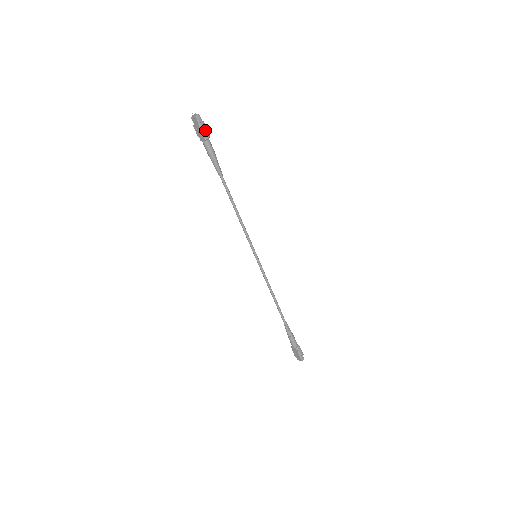
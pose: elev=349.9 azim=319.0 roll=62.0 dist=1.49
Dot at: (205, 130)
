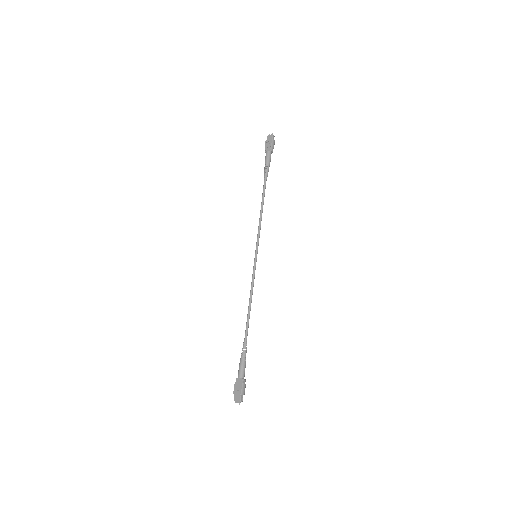
Dot at: (273, 145)
